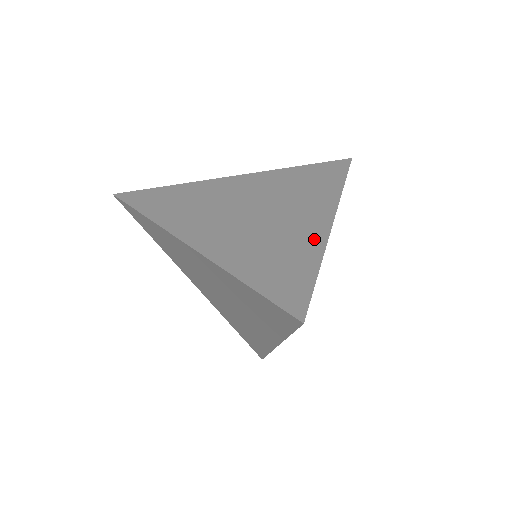
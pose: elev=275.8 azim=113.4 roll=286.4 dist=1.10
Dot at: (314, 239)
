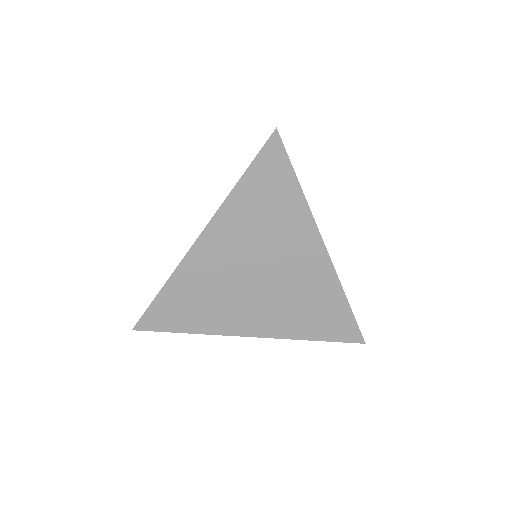
Dot at: occluded
